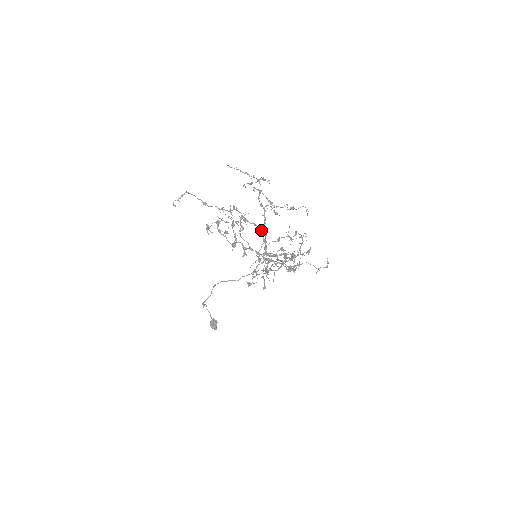
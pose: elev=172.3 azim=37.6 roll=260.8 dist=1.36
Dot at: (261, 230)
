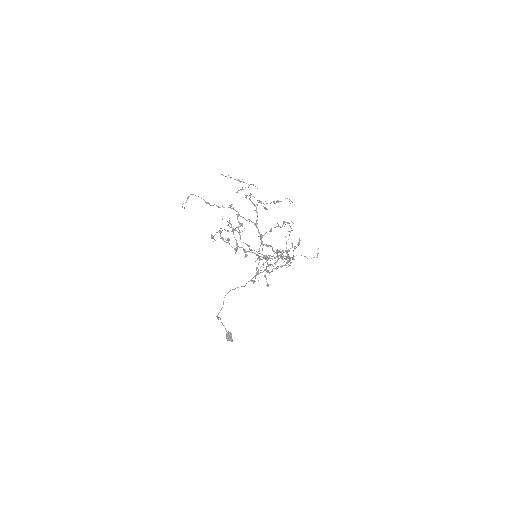
Dot at: (255, 224)
